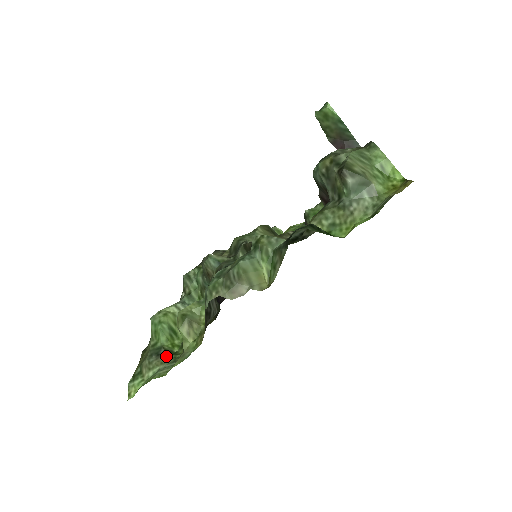
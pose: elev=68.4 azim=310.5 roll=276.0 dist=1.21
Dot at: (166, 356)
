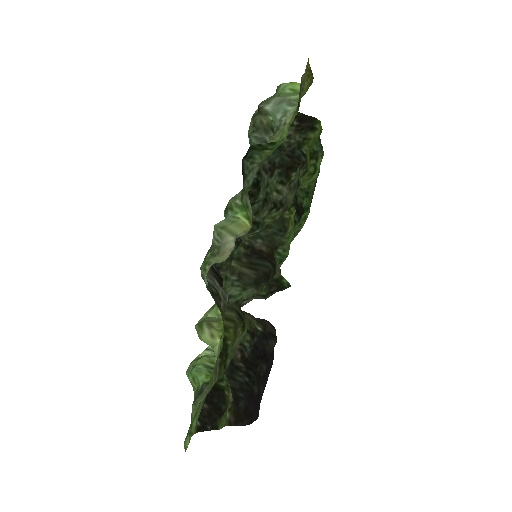
Dot at: occluded
